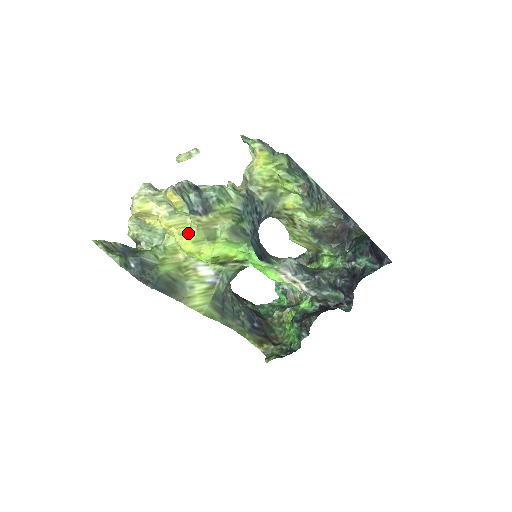
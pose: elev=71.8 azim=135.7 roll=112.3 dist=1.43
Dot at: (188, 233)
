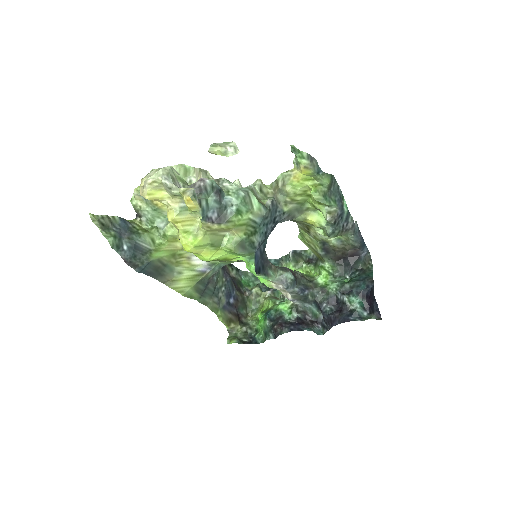
Dot at: (193, 233)
